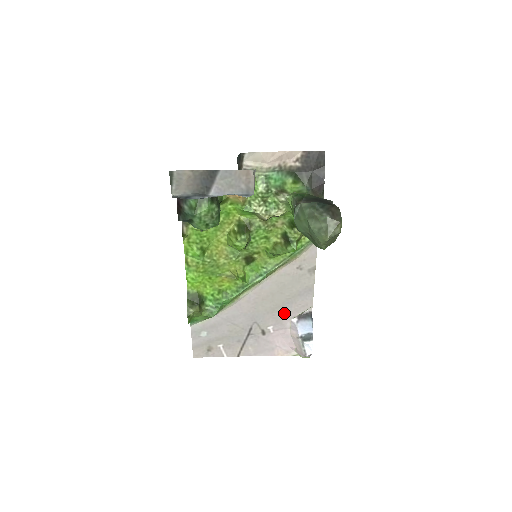
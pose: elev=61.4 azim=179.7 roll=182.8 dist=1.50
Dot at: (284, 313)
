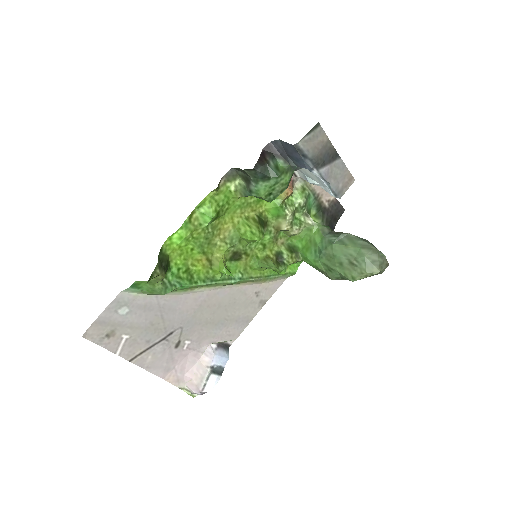
Dot at: (211, 333)
